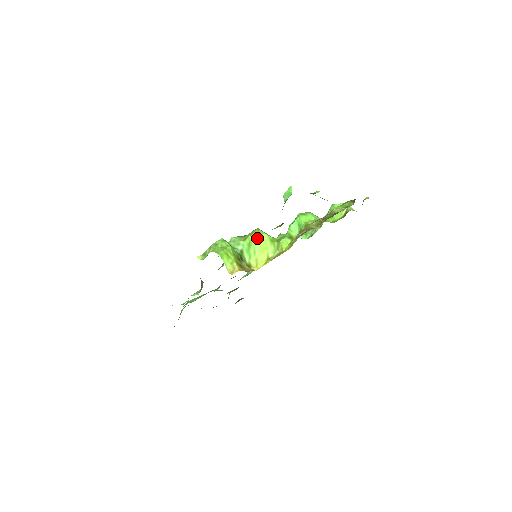
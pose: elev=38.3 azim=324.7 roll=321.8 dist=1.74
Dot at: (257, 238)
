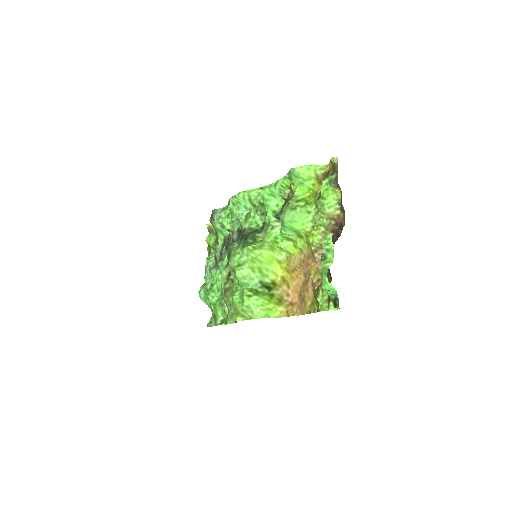
Dot at: (260, 260)
